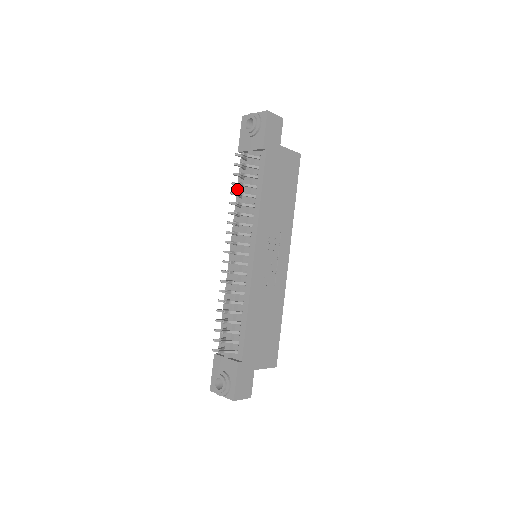
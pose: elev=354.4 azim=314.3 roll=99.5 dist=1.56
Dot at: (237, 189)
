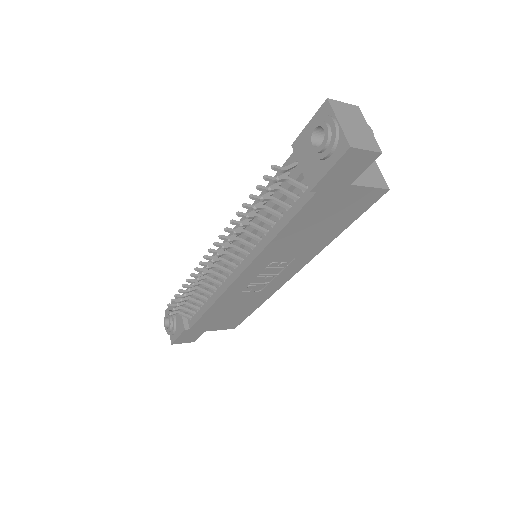
Dot at: (268, 184)
